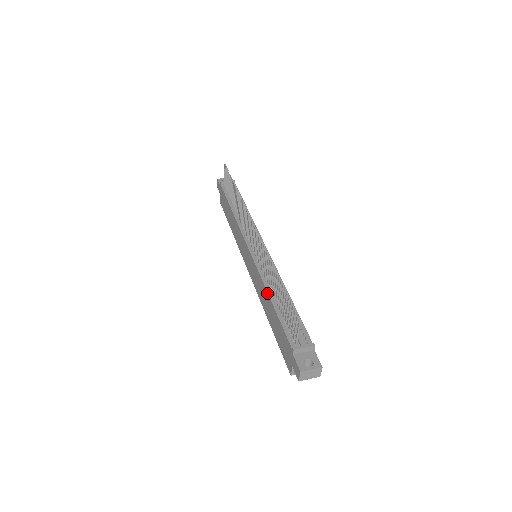
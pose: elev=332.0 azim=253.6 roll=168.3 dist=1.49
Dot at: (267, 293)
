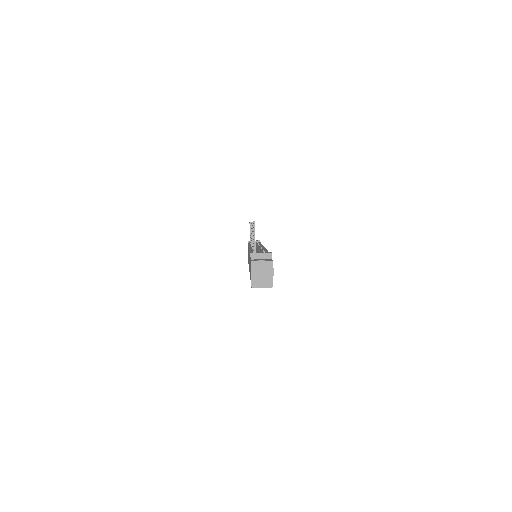
Dot at: (249, 252)
